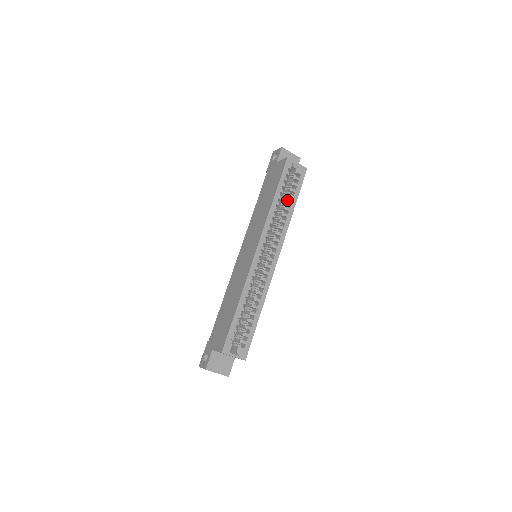
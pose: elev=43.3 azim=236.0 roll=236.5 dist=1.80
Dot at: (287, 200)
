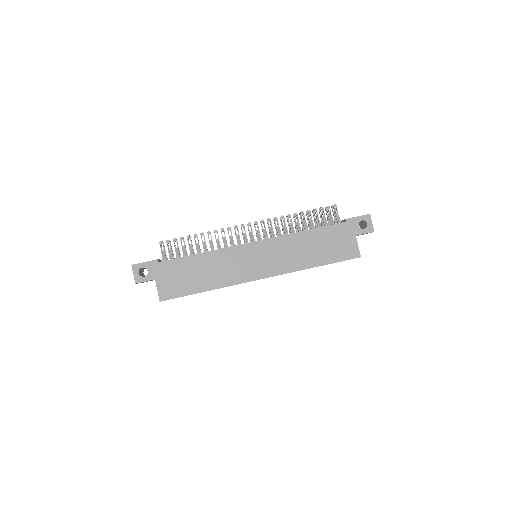
Dot at: occluded
